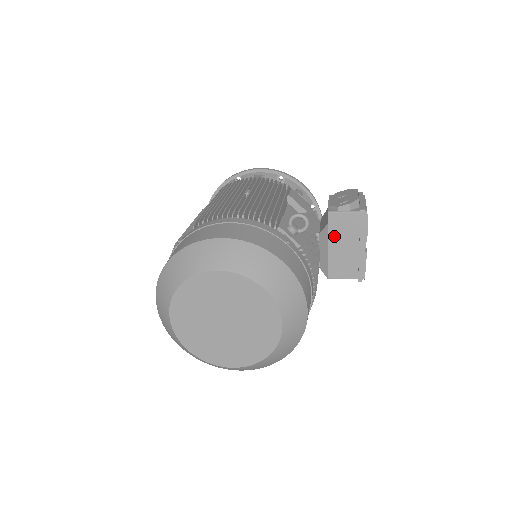
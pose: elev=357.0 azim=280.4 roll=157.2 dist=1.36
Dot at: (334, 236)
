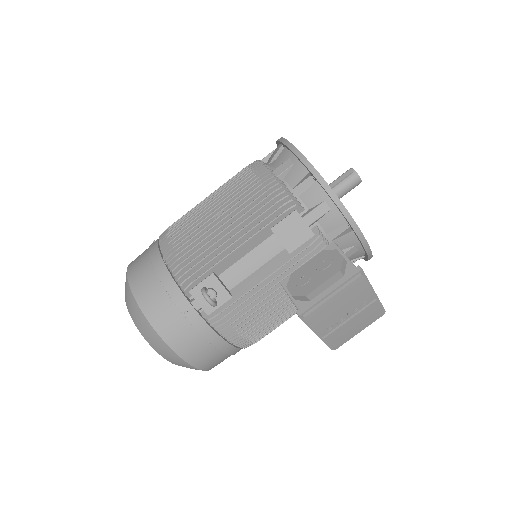
Dot at: occluded
